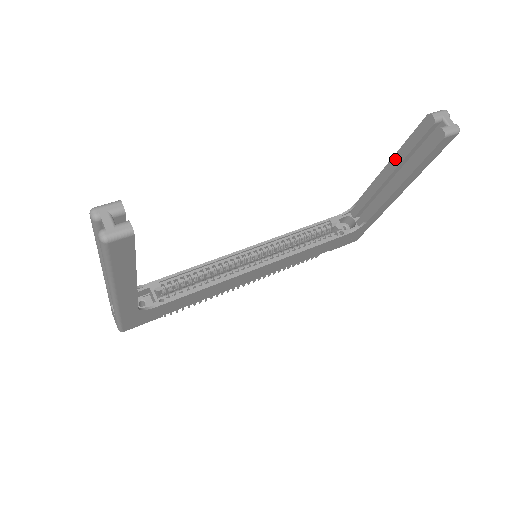
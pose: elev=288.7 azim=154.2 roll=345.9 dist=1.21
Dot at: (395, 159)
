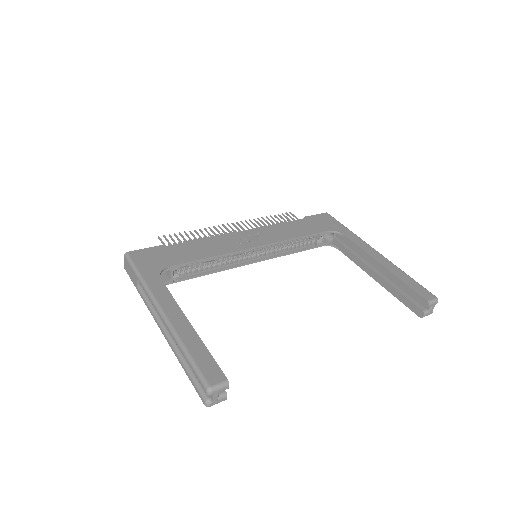
Dot at: (390, 274)
